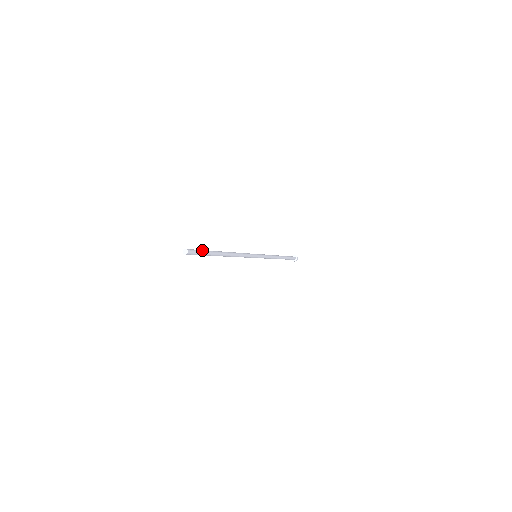
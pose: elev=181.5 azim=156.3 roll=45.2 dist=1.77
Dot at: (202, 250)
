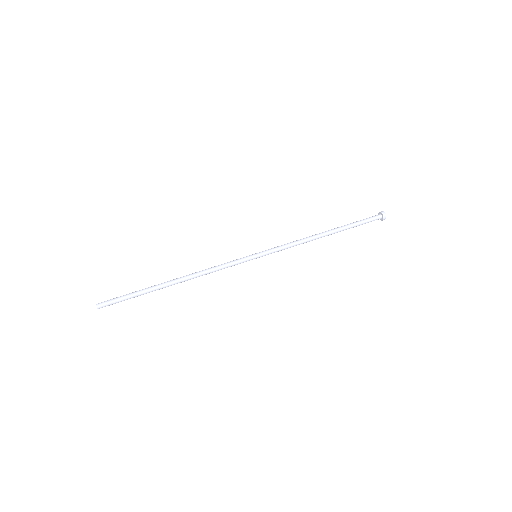
Dot at: (127, 298)
